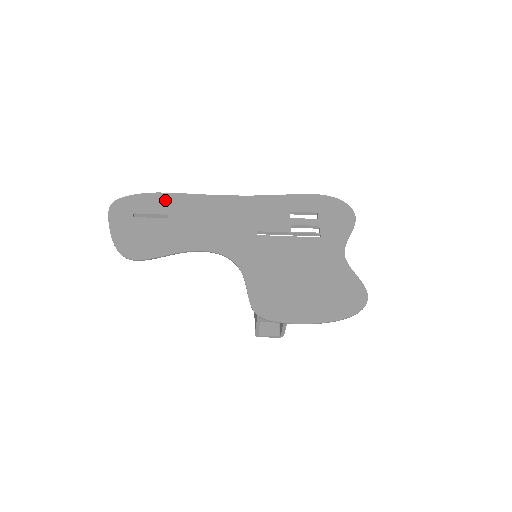
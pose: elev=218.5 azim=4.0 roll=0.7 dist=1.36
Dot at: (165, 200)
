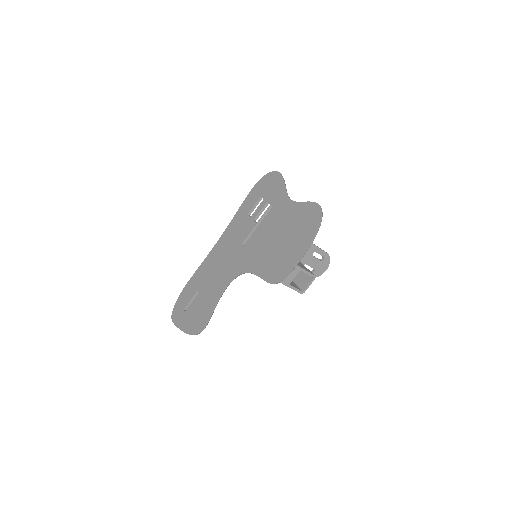
Dot at: (191, 285)
